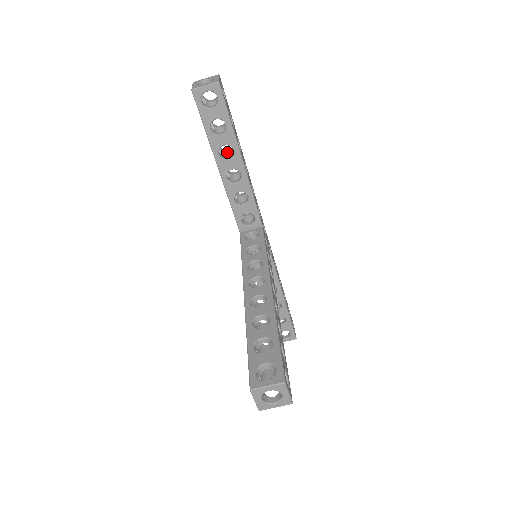
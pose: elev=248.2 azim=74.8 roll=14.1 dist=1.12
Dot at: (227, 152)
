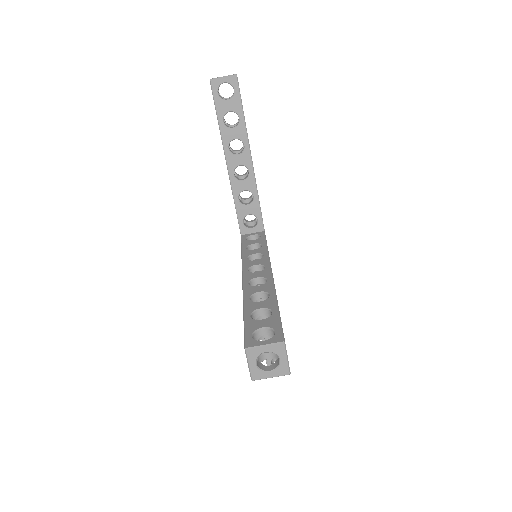
Dot at: (236, 151)
